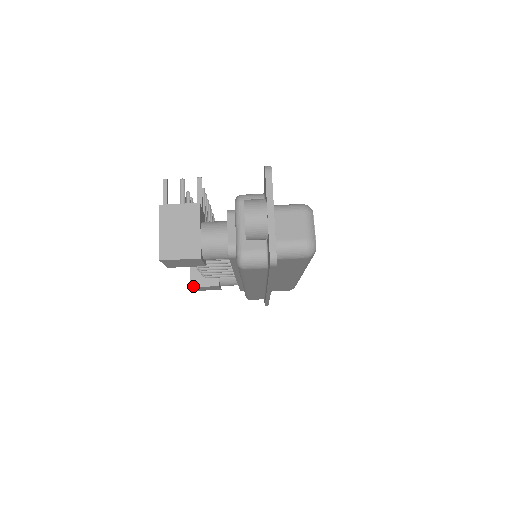
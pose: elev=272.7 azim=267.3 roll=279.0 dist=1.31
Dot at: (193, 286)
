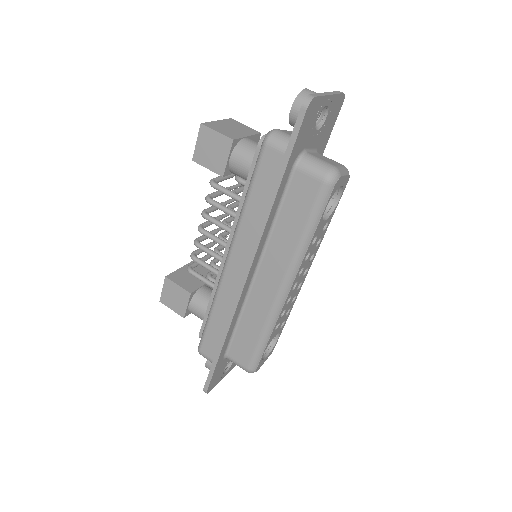
Dot at: (169, 278)
